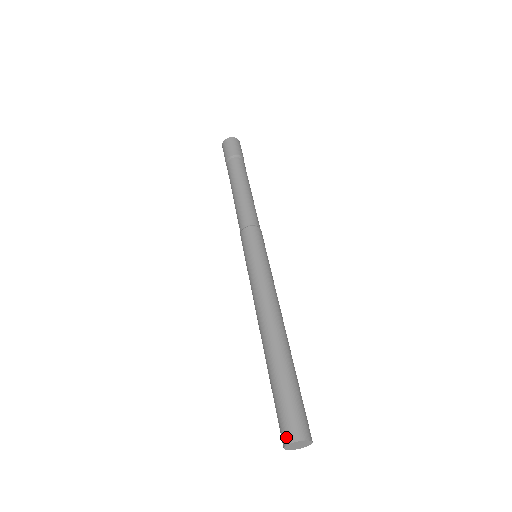
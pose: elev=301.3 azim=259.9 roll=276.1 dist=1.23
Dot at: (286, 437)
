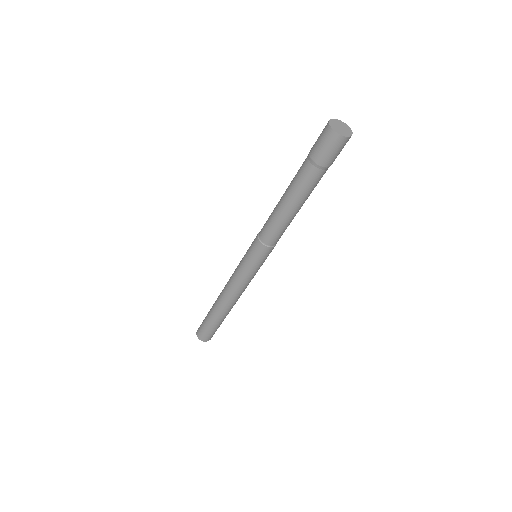
Dot at: (198, 335)
